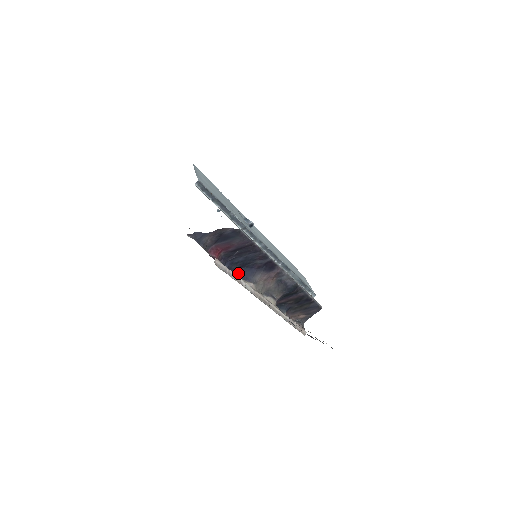
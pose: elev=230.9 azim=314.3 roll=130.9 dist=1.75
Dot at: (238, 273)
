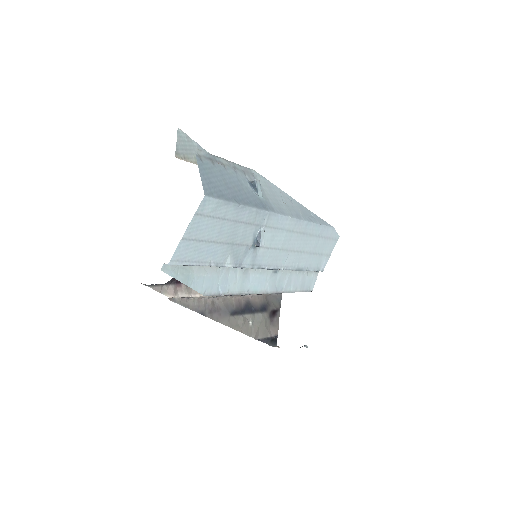
Dot at: occluded
